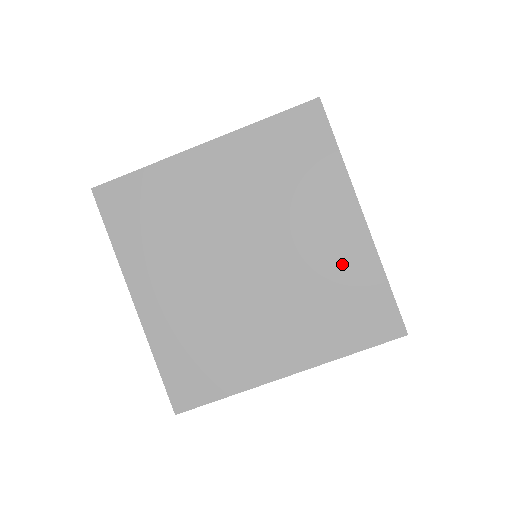
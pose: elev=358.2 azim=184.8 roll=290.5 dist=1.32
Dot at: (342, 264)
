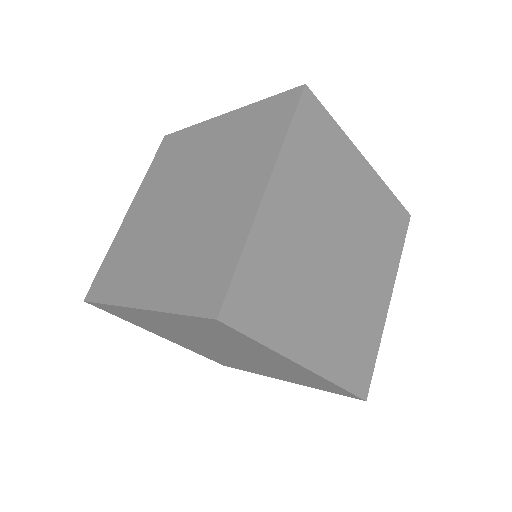
Dot at: (234, 132)
